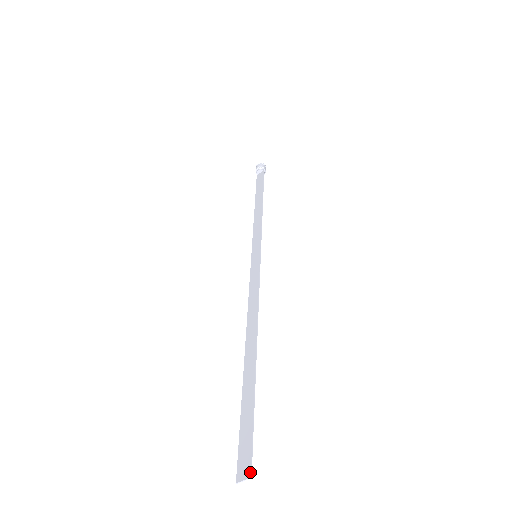
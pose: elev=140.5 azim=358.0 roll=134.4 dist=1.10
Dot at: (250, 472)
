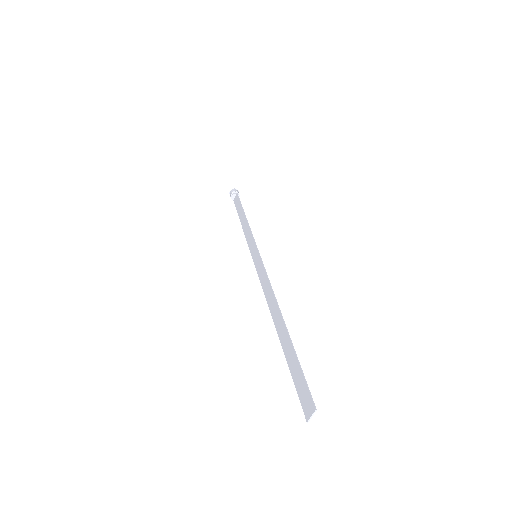
Dot at: (314, 406)
